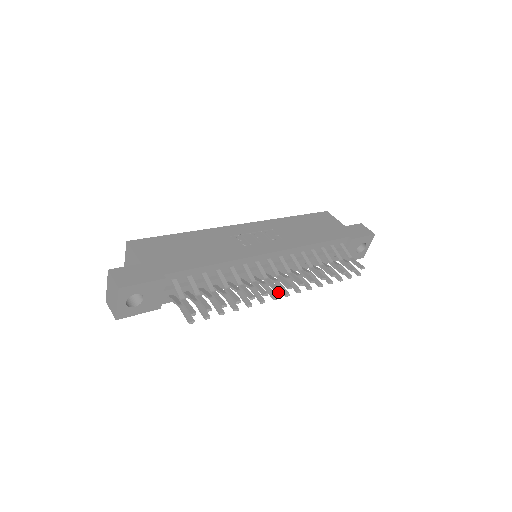
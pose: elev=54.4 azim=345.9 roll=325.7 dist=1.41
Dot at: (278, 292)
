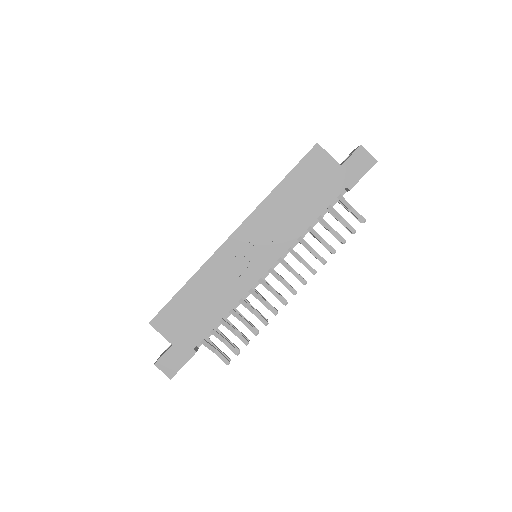
Dot at: (286, 304)
